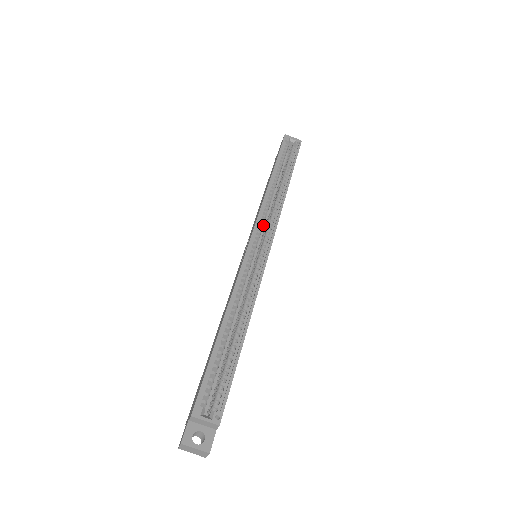
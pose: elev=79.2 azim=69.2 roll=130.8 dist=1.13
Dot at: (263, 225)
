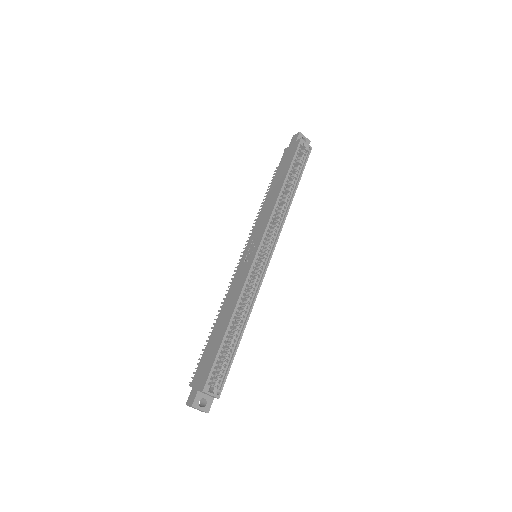
Dot at: (268, 233)
